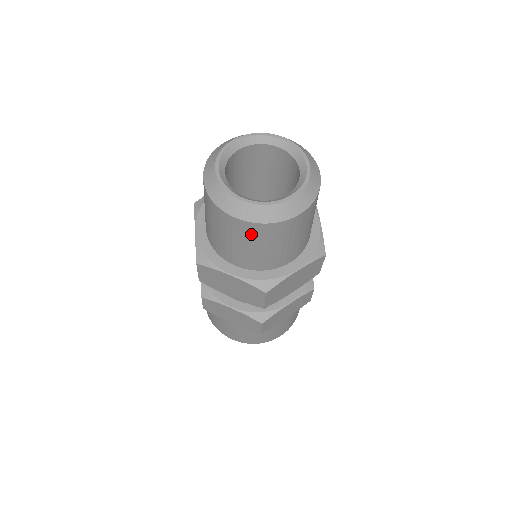
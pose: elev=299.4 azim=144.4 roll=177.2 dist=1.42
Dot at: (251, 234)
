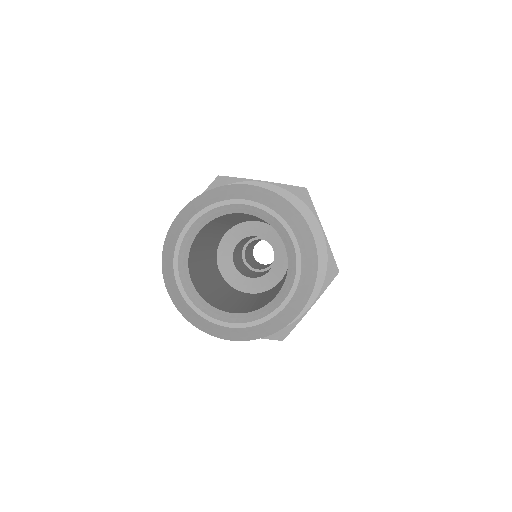
Dot at: occluded
